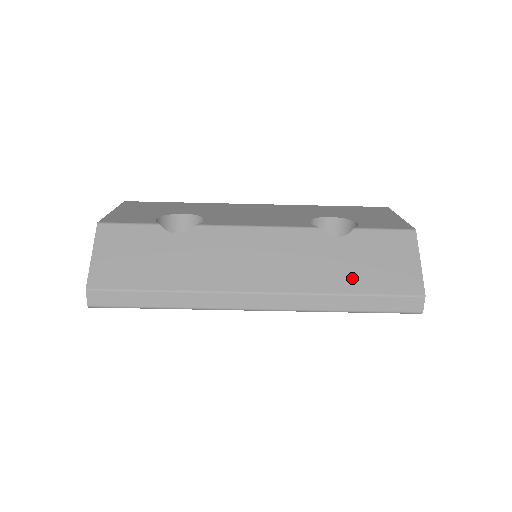
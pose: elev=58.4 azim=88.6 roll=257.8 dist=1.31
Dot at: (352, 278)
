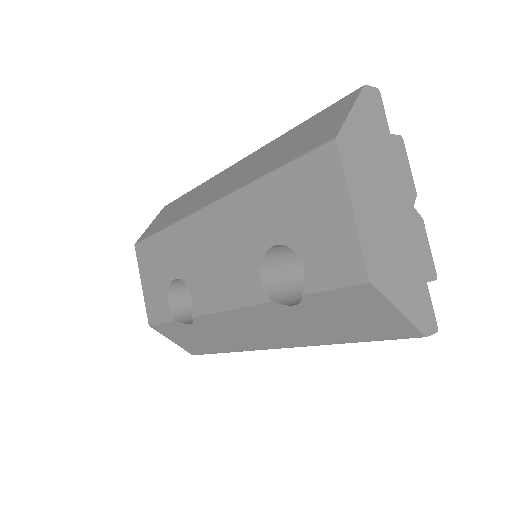
Dot at: (338, 333)
